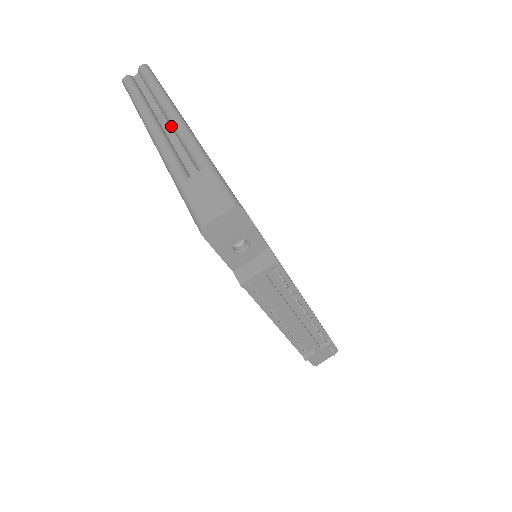
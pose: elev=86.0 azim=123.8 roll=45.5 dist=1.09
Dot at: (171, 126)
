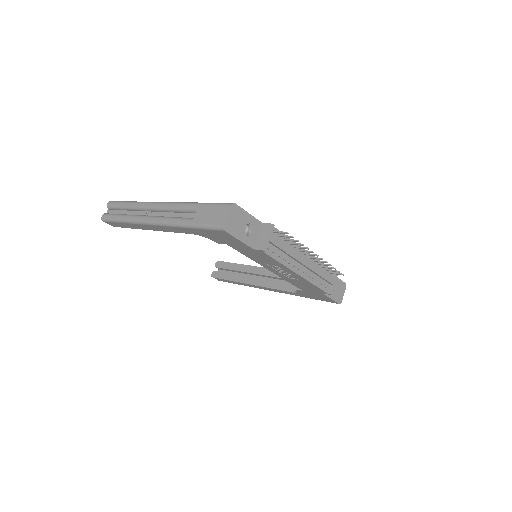
Dot at: (158, 210)
